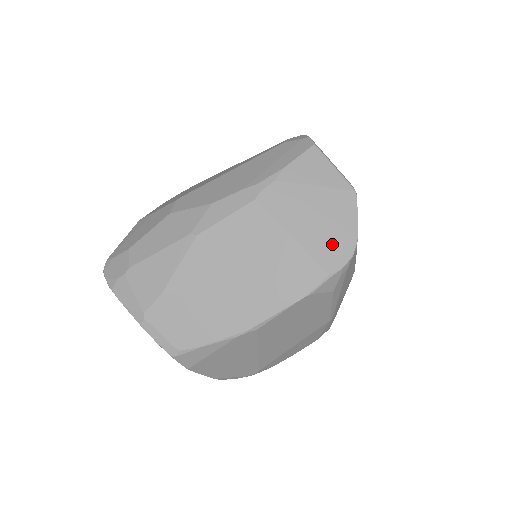
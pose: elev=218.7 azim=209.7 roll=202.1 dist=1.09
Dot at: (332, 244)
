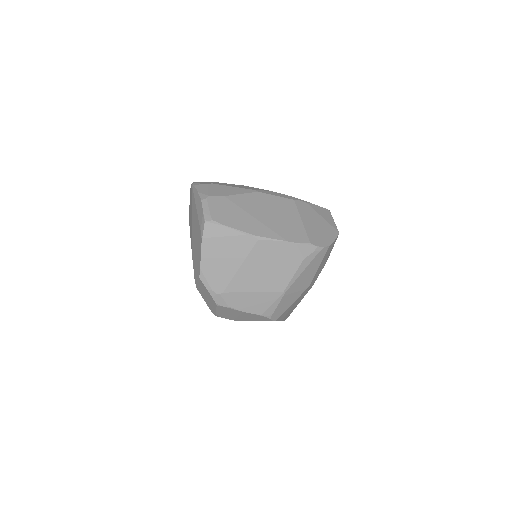
Dot at: (318, 237)
